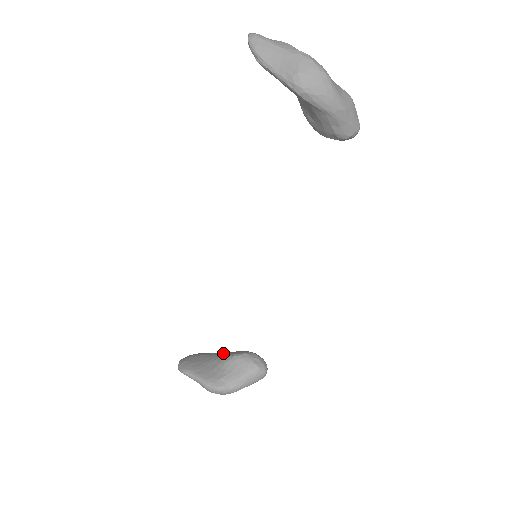
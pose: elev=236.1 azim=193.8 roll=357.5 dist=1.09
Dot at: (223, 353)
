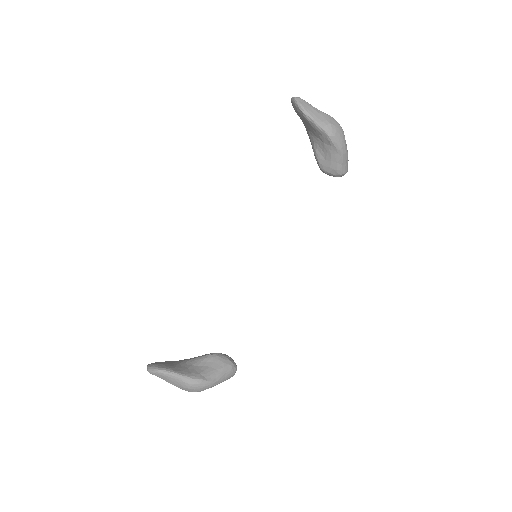
Dot at: (191, 358)
